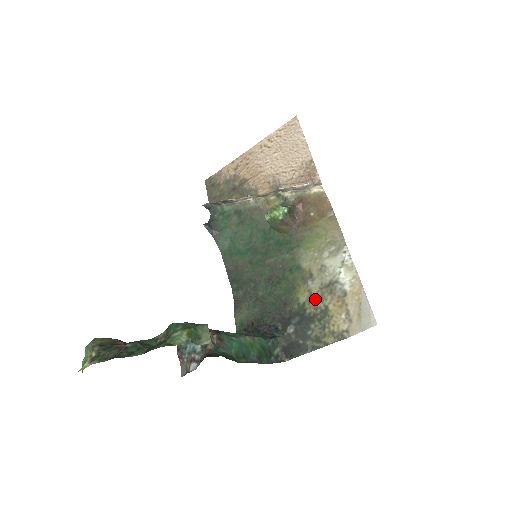
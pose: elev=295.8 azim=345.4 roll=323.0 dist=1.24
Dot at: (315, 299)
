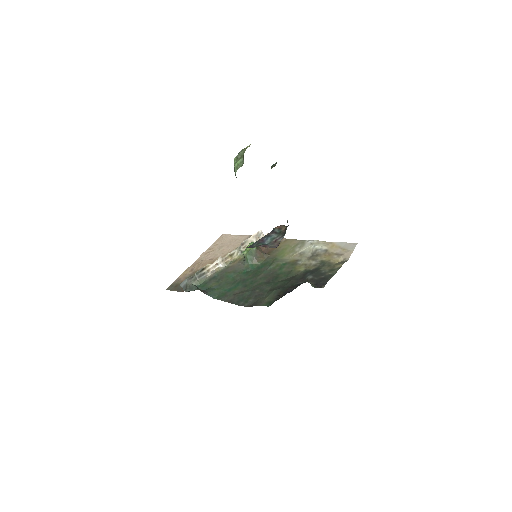
Dot at: (310, 263)
